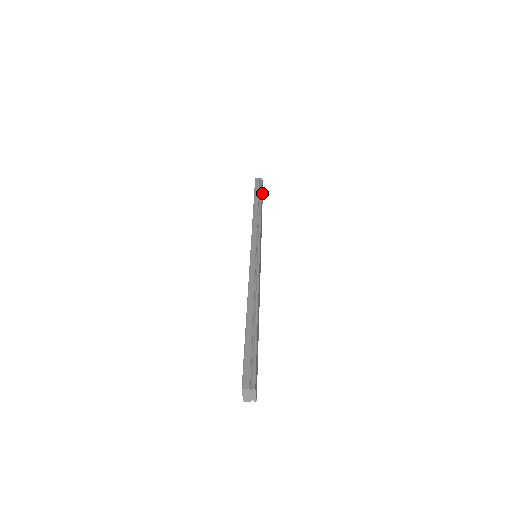
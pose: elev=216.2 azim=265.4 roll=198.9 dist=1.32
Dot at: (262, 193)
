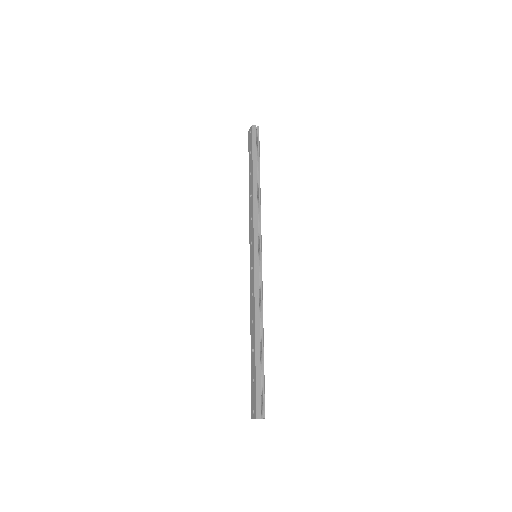
Dot at: occluded
